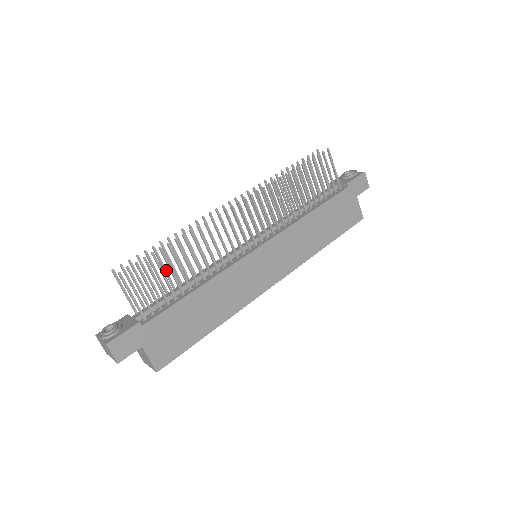
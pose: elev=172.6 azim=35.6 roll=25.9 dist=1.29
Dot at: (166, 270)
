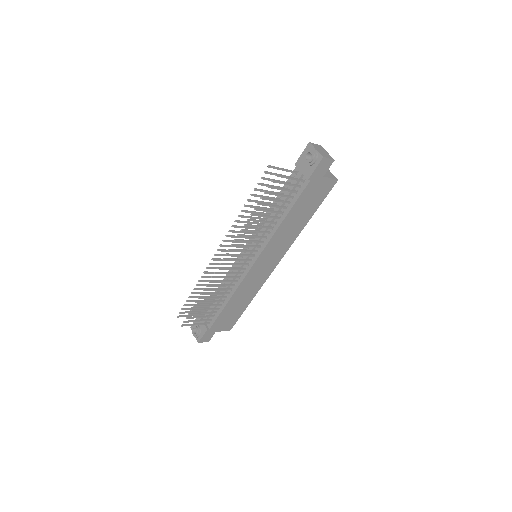
Dot at: occluded
